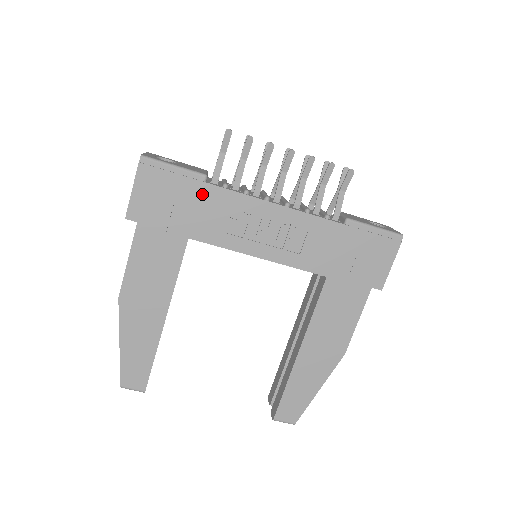
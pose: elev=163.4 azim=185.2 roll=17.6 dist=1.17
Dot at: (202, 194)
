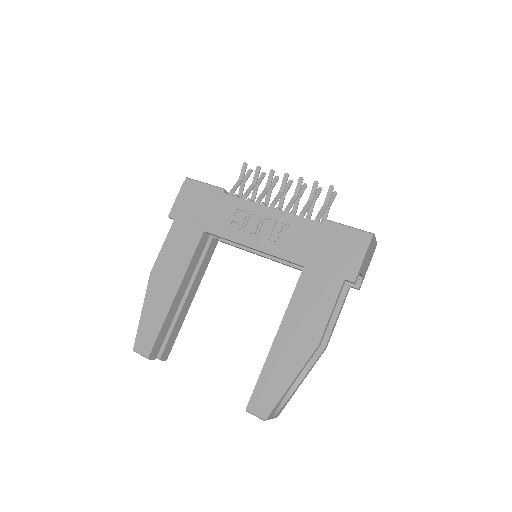
Dot at: (218, 200)
